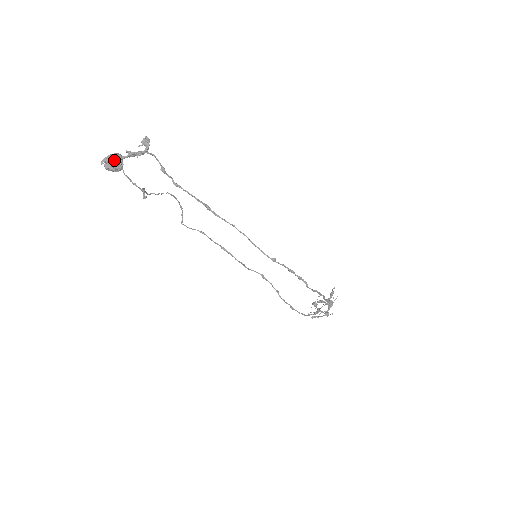
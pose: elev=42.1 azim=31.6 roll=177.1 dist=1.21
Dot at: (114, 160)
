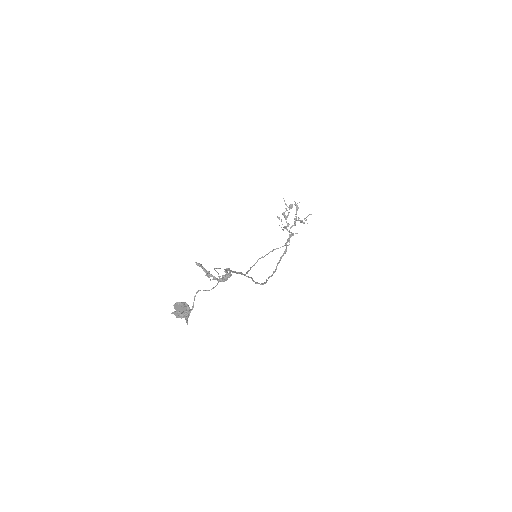
Dot at: (181, 318)
